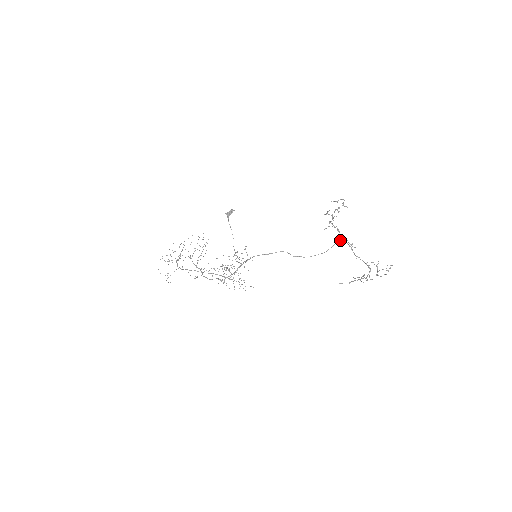
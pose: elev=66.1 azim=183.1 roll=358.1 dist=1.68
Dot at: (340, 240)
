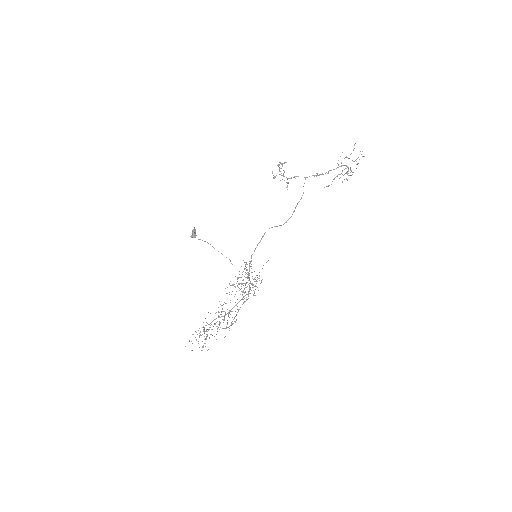
Dot at: occluded
